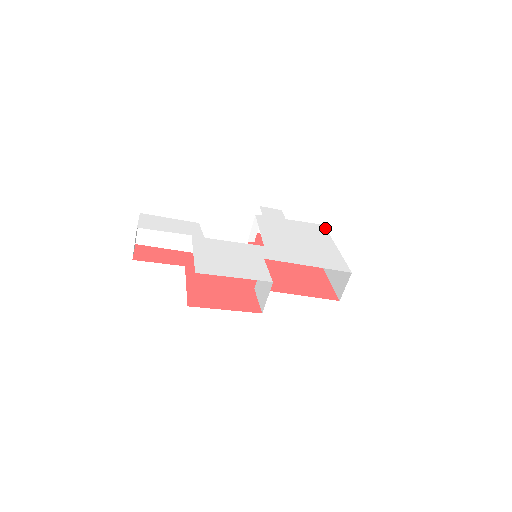
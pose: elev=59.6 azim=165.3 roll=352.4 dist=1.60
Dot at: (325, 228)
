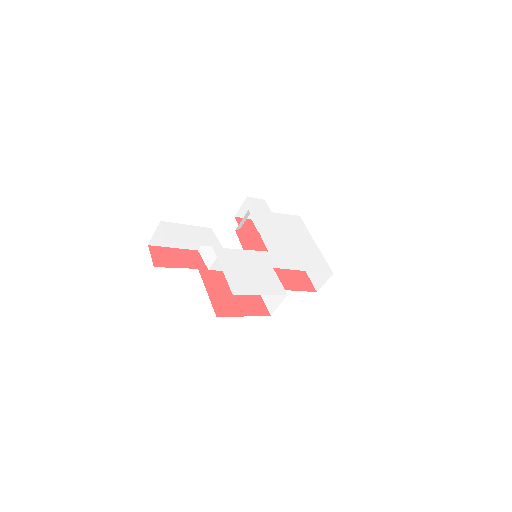
Dot at: occluded
